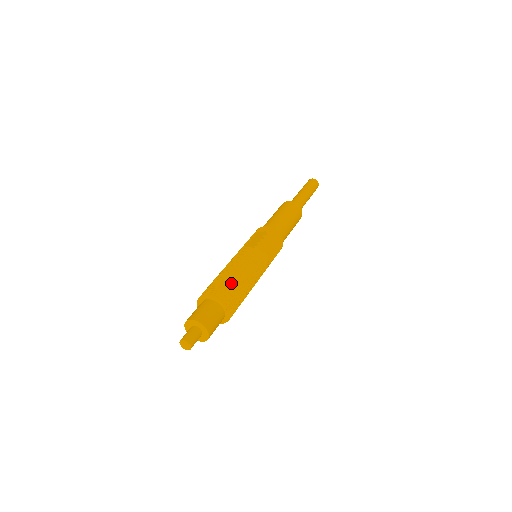
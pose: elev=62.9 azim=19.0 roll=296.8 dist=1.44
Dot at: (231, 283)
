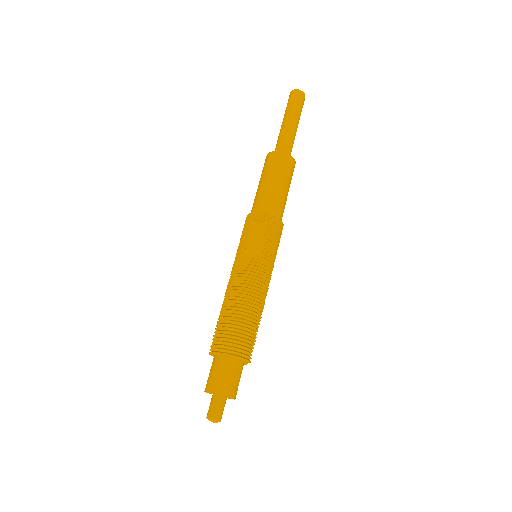
Dot at: (248, 329)
